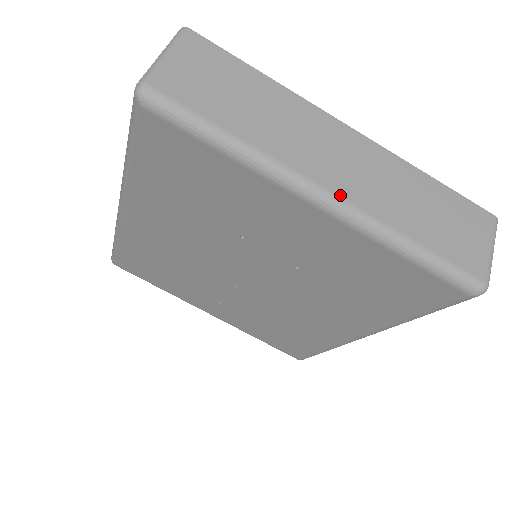
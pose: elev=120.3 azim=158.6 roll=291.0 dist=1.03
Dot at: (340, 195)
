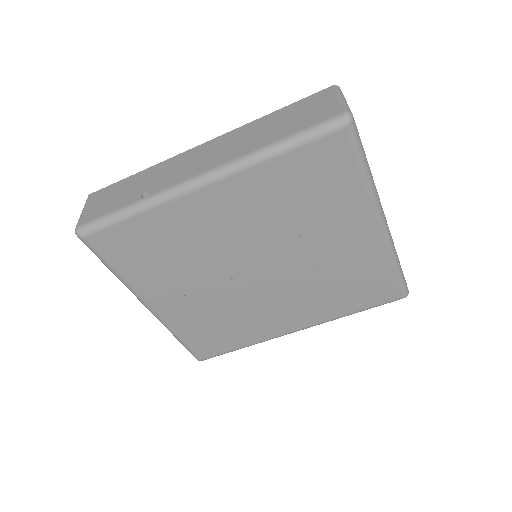
Dot at: (387, 224)
